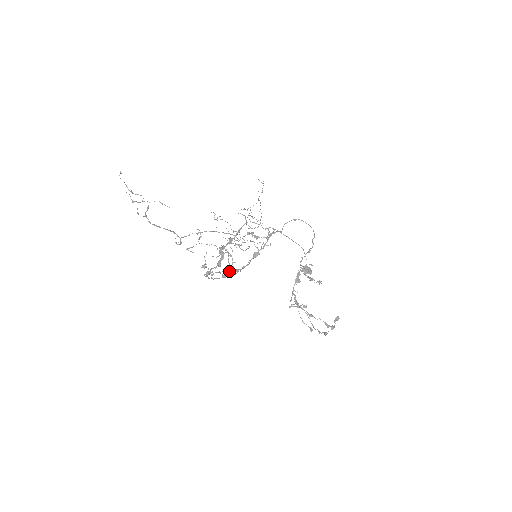
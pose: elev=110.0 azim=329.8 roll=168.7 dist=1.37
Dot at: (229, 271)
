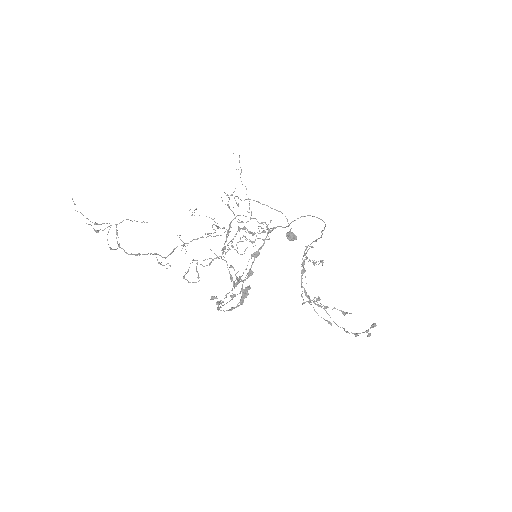
Dot at: (234, 285)
